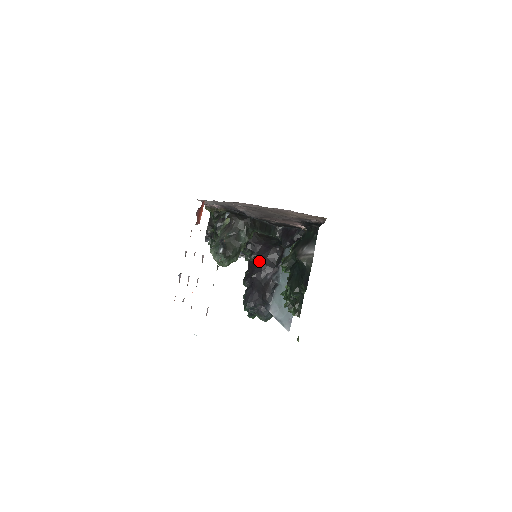
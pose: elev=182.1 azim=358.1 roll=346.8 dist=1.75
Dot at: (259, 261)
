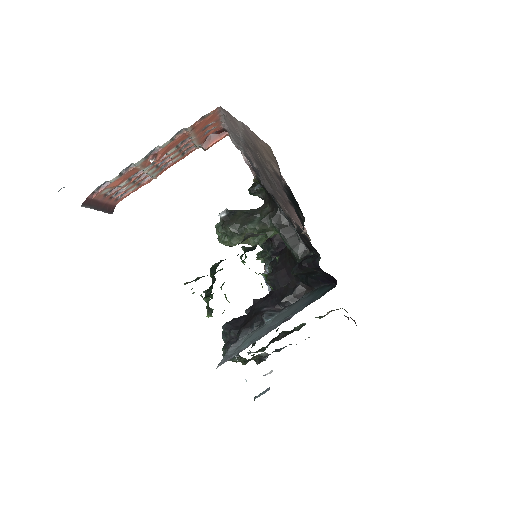
Dot at: (273, 288)
